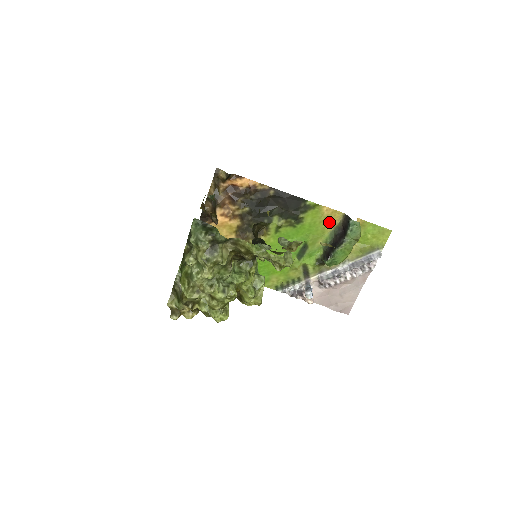
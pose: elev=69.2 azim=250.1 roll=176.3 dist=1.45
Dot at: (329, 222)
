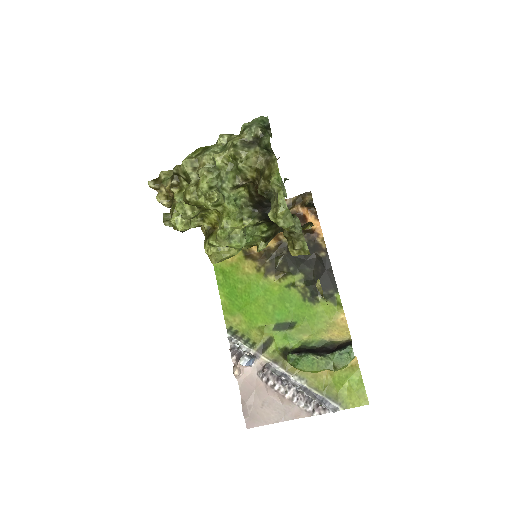
Dot at: (332, 331)
